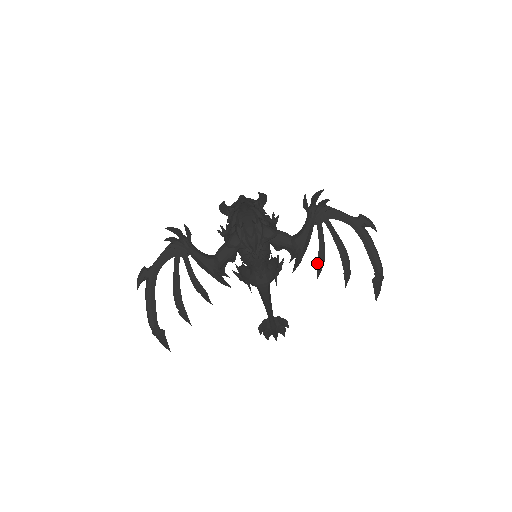
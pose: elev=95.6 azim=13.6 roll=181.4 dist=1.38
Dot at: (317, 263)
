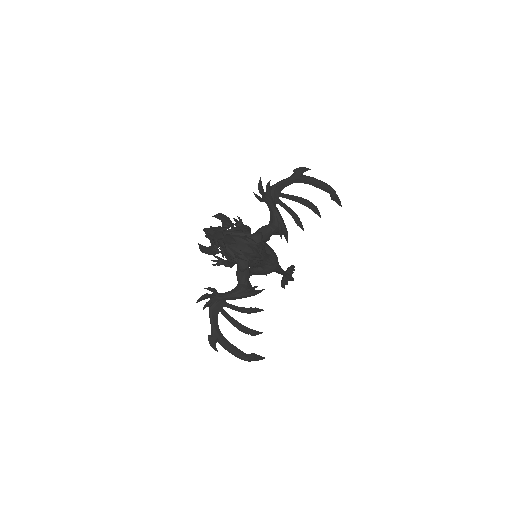
Dot at: (296, 223)
